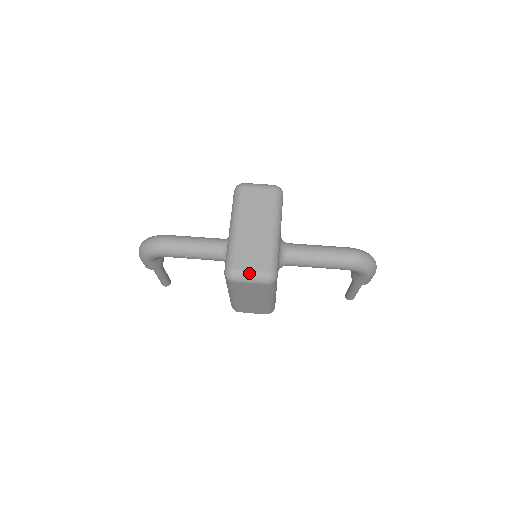
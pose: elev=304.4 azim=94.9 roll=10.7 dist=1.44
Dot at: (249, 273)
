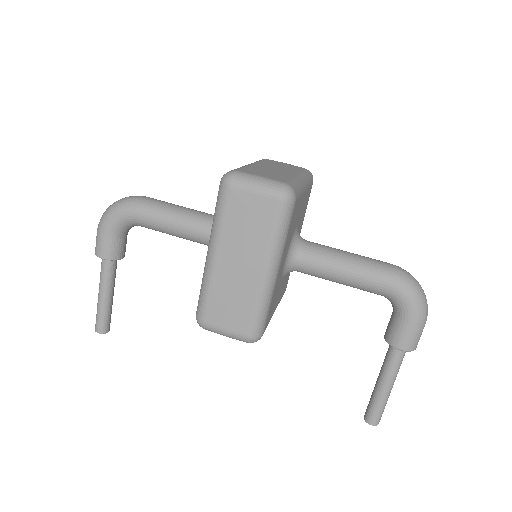
Dot at: (258, 177)
